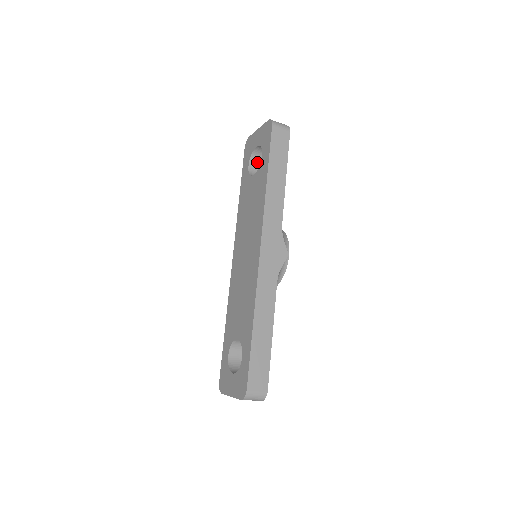
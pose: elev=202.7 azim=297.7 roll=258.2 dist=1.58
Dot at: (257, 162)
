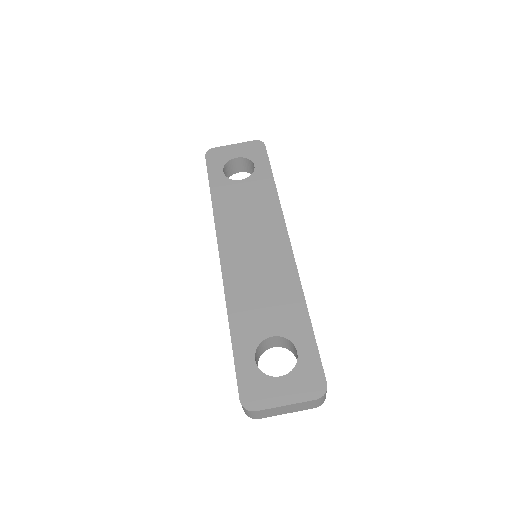
Dot at: (225, 173)
